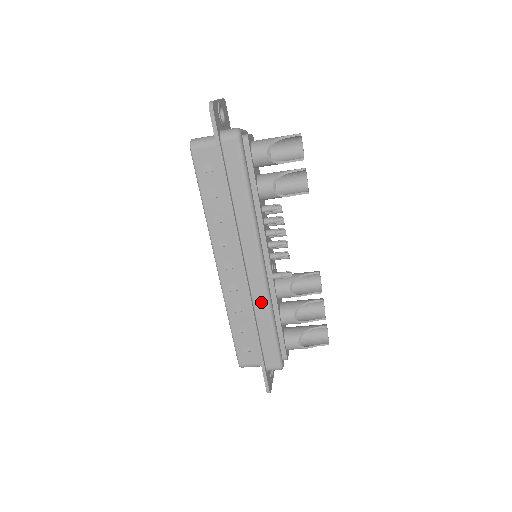
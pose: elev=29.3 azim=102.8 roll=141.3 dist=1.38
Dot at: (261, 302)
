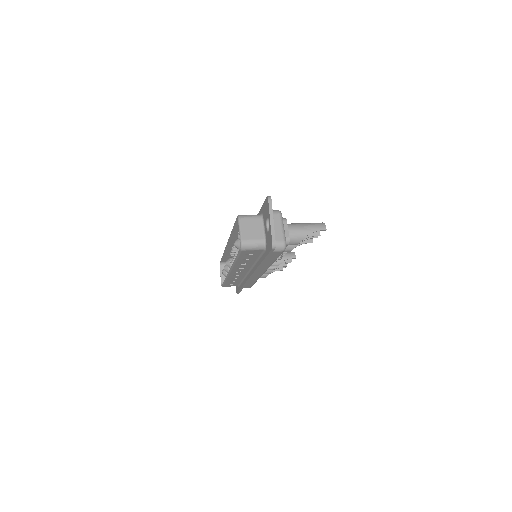
Dot at: (254, 279)
